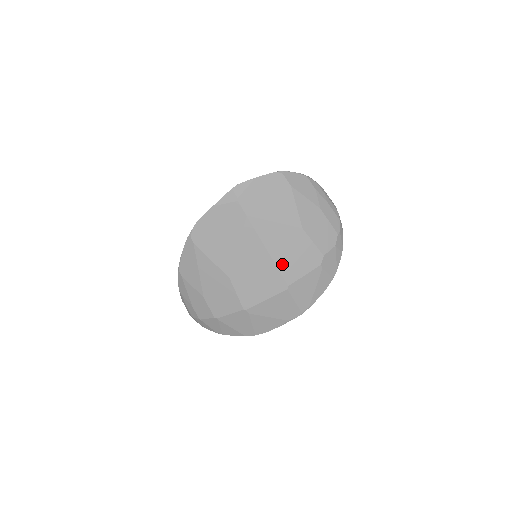
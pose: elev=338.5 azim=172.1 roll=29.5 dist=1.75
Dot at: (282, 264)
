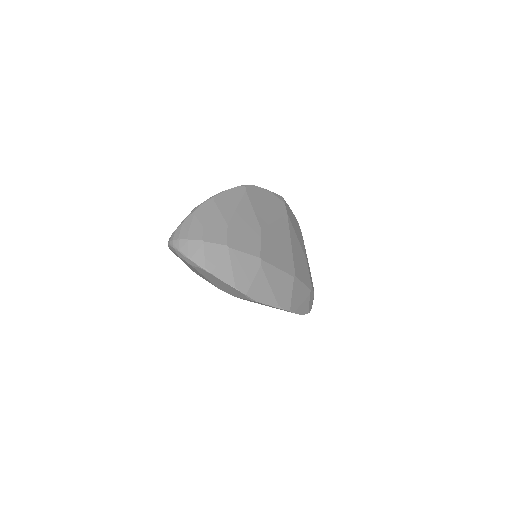
Dot at: (295, 260)
